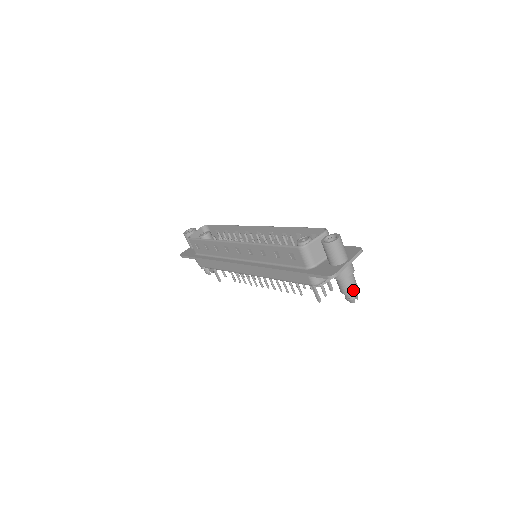
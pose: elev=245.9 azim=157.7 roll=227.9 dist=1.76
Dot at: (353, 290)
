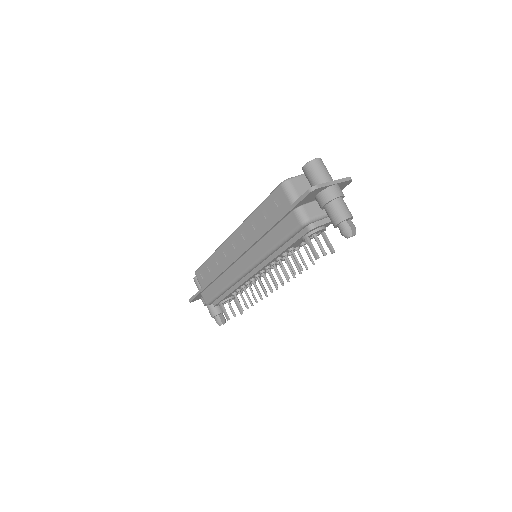
Dot at: (346, 216)
